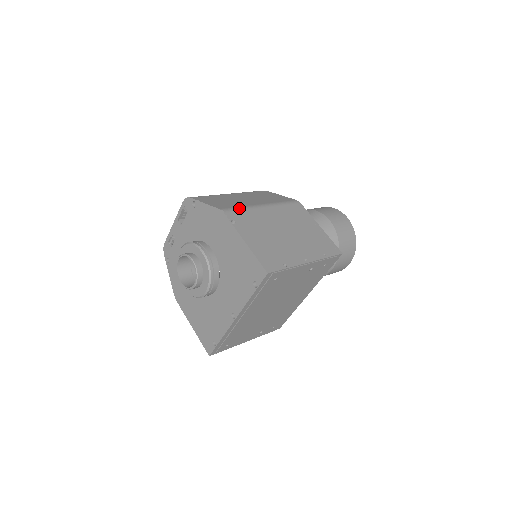
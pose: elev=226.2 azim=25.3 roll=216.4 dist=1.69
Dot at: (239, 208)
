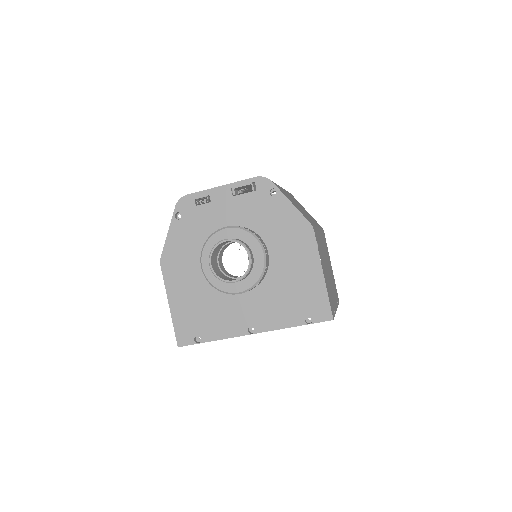
Dot at: (315, 227)
